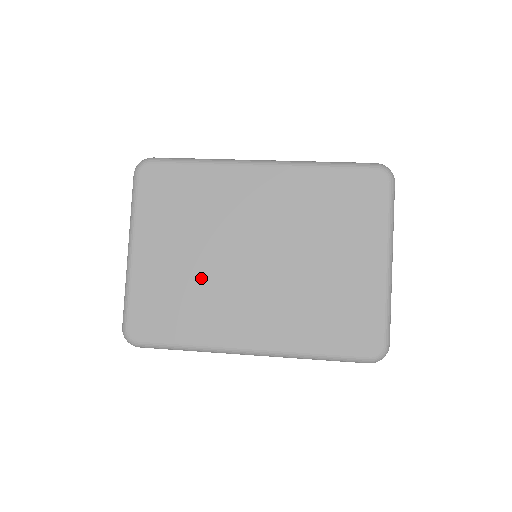
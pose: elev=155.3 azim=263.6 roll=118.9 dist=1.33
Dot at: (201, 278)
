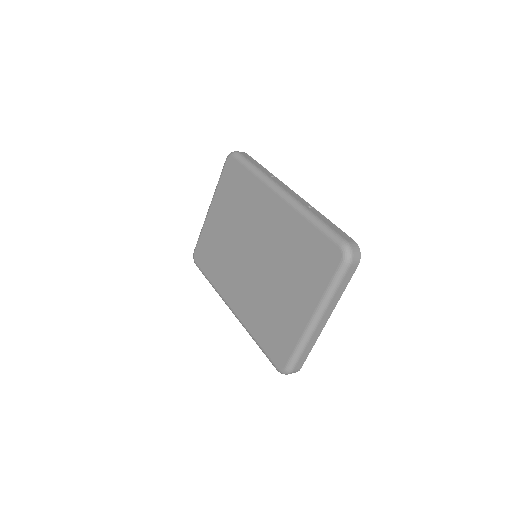
Dot at: (228, 249)
